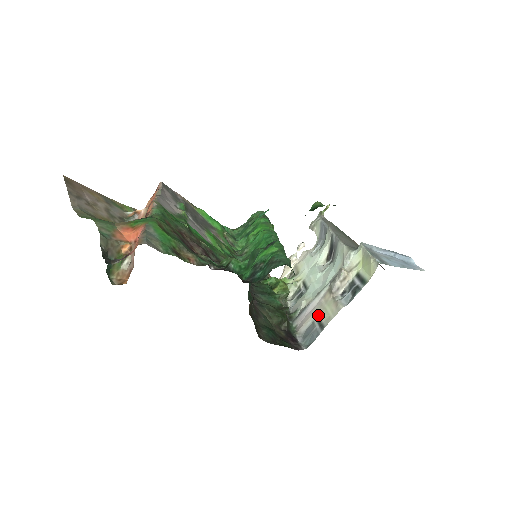
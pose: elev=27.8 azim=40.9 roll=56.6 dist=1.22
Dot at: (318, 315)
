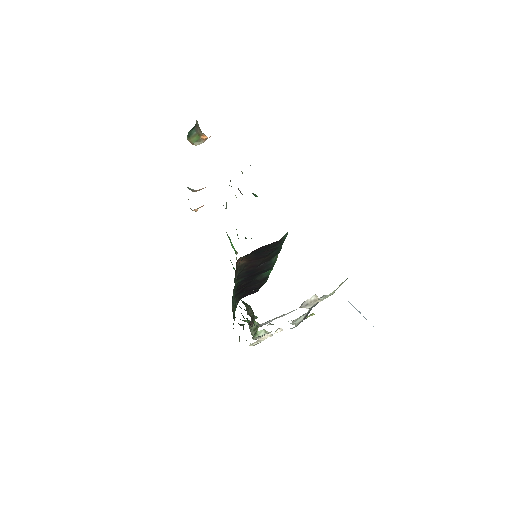
Dot at: occluded
